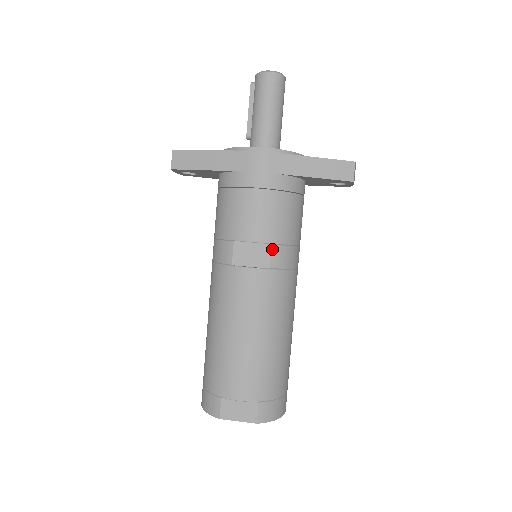
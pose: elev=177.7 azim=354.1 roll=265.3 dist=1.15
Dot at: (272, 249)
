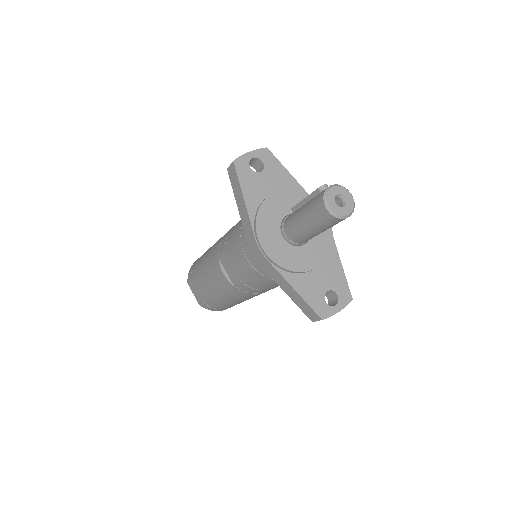
Dot at: (240, 283)
